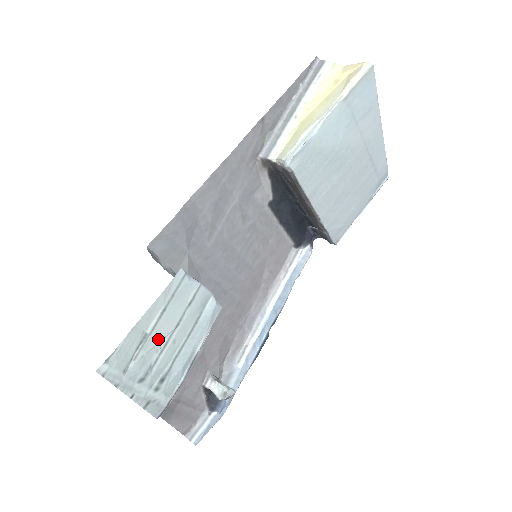
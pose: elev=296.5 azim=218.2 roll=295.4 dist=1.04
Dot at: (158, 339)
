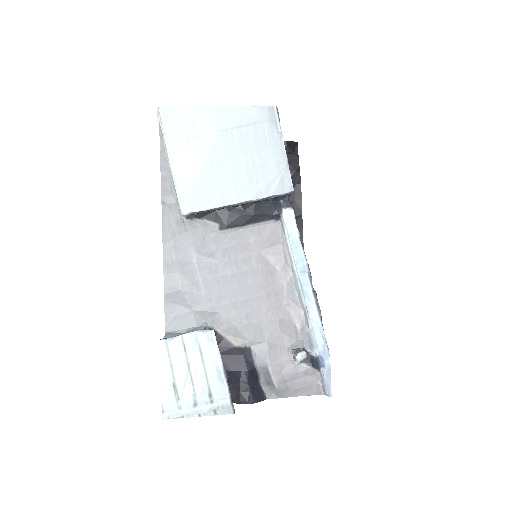
Dot at: (183, 381)
